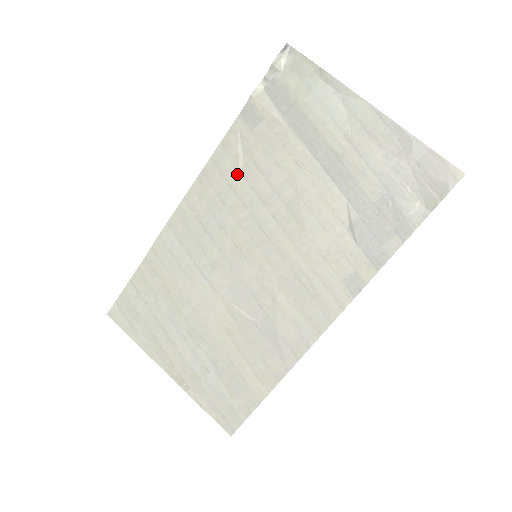
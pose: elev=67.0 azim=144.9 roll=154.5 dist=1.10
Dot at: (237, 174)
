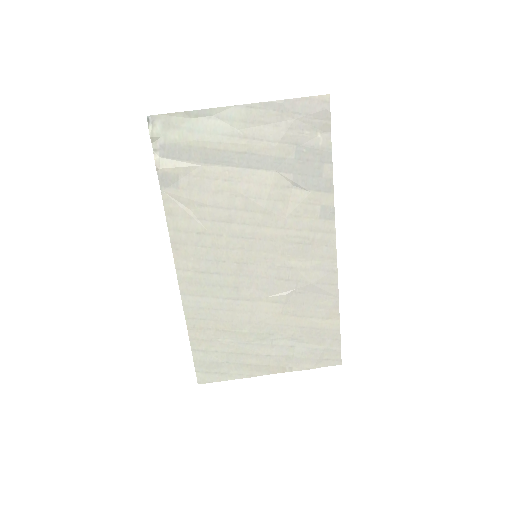
Dot at: (196, 222)
